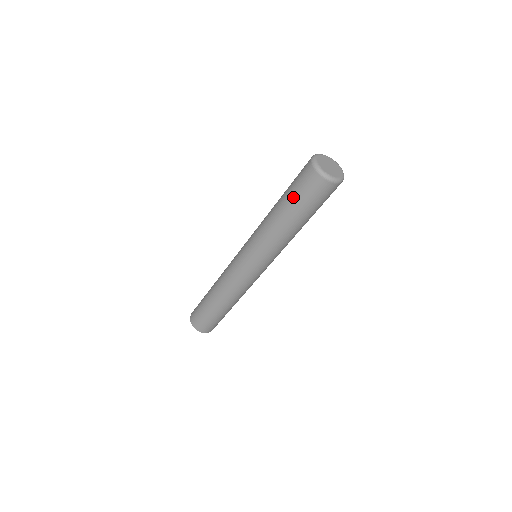
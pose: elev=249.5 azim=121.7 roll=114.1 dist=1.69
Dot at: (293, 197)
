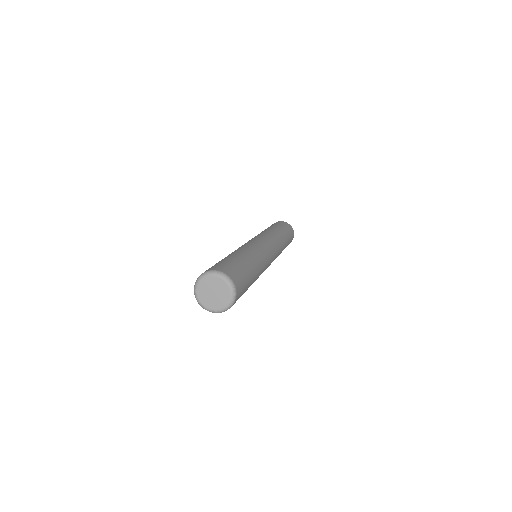
Dot at: occluded
